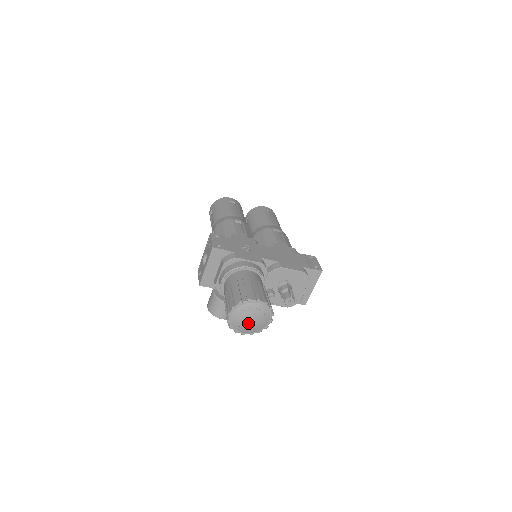
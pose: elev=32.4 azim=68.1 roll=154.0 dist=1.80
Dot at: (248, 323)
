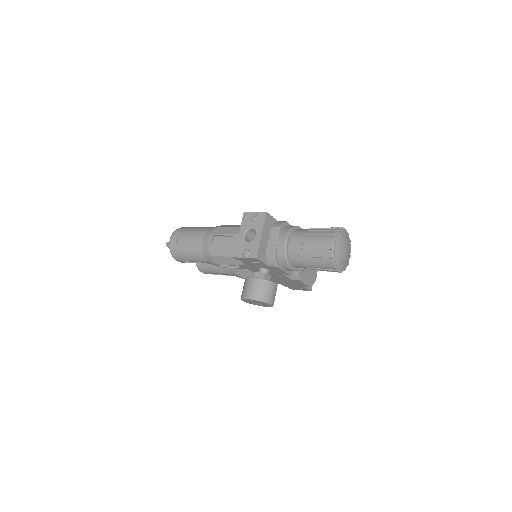
Dot at: (344, 253)
